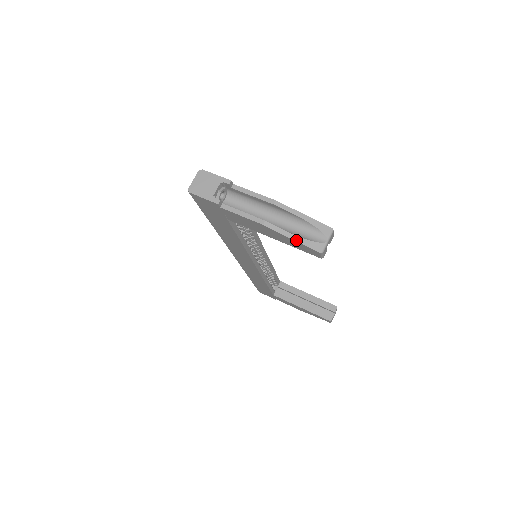
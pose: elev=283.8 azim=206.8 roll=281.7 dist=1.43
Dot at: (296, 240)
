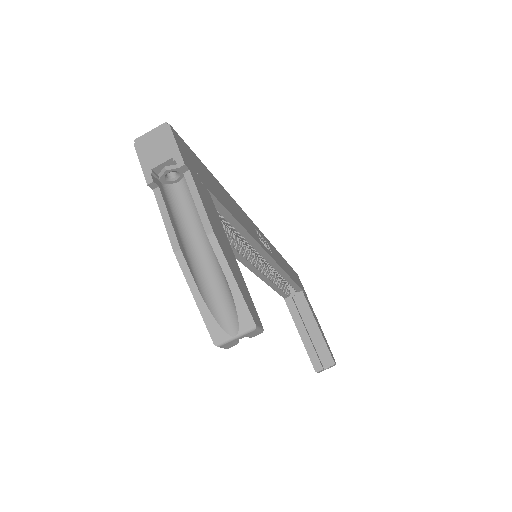
Dot at: (198, 304)
